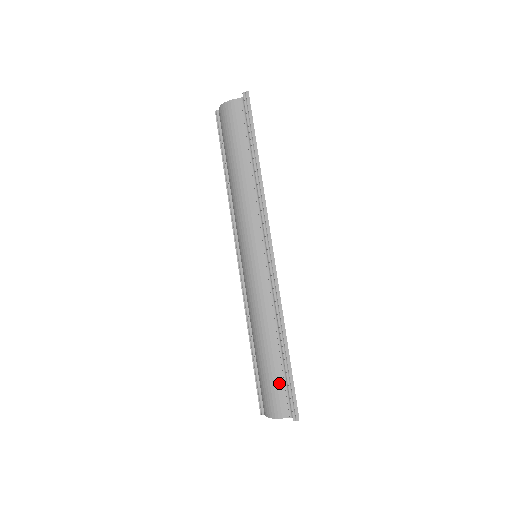
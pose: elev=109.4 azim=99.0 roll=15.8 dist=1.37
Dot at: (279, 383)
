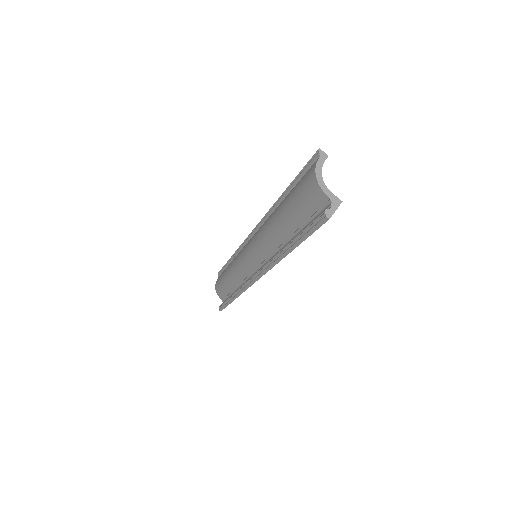
Dot at: (225, 292)
